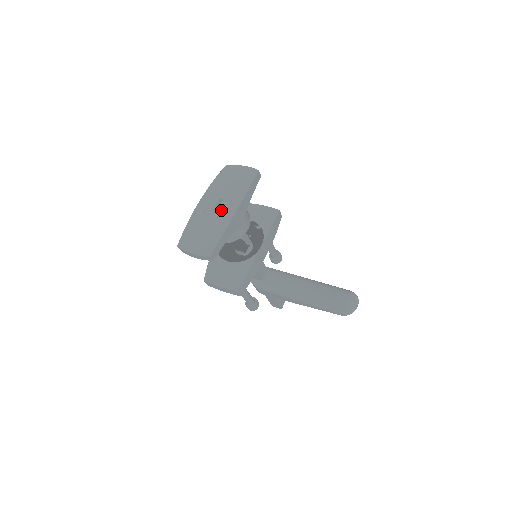
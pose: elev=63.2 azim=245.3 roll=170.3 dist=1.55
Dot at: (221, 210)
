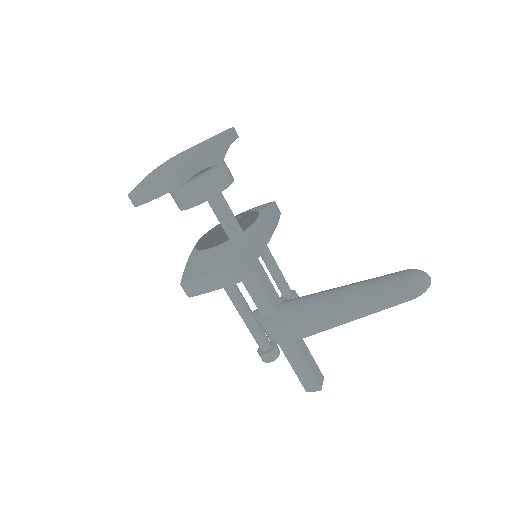
Dot at: (188, 151)
